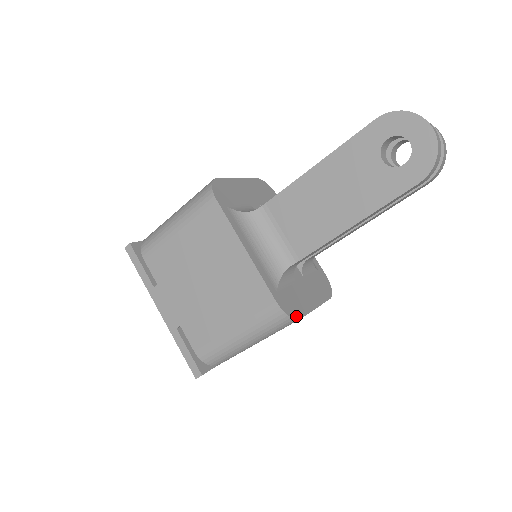
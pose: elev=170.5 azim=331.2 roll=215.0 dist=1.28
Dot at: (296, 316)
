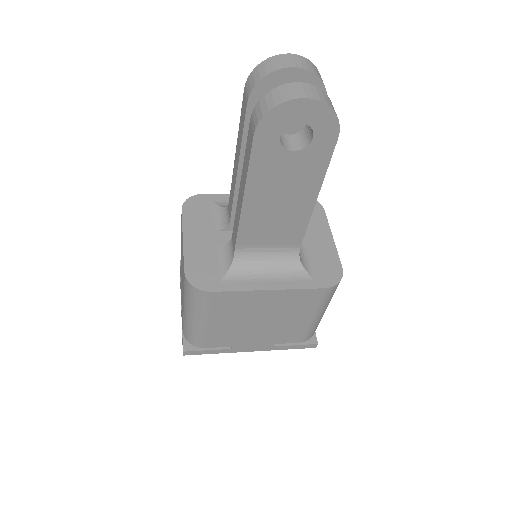
Dot at: (340, 273)
